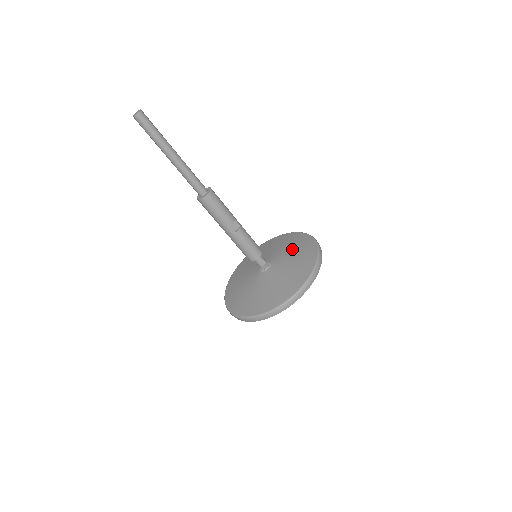
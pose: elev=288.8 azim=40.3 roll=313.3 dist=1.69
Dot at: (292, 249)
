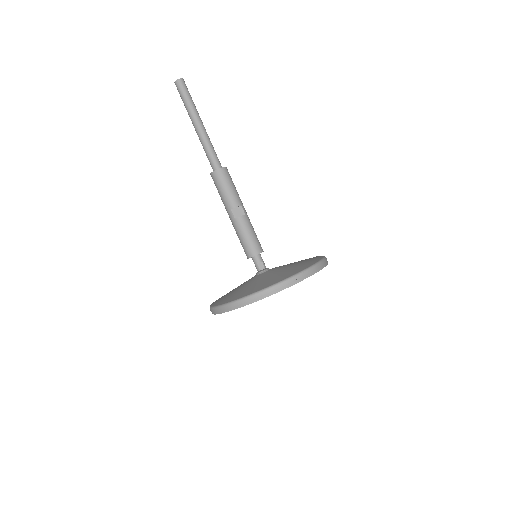
Dot at: (298, 262)
